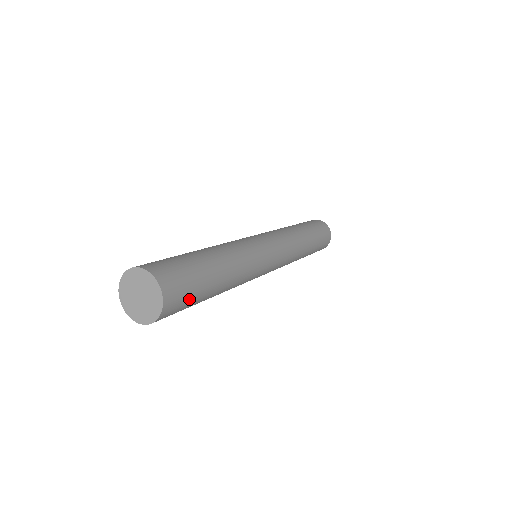
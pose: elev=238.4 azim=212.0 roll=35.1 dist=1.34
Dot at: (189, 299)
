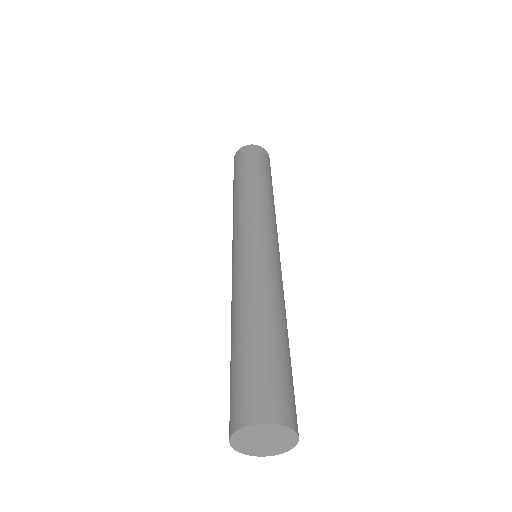
Dot at: occluded
